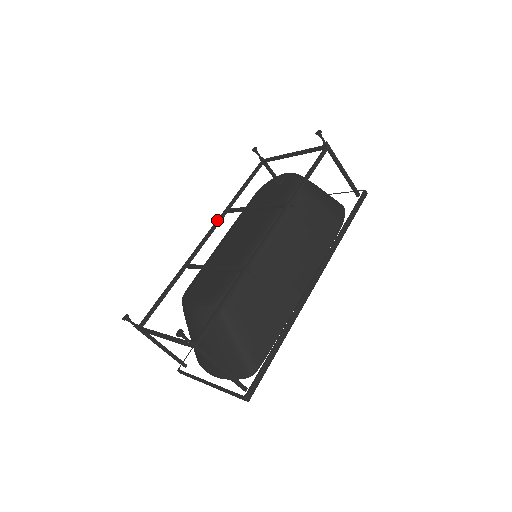
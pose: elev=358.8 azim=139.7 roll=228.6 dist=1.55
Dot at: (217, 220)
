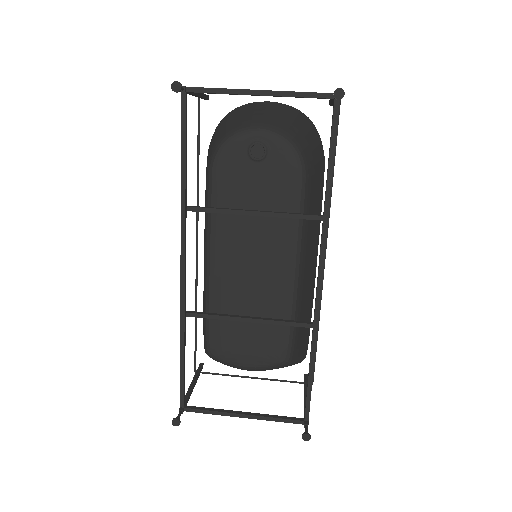
Dot at: (182, 237)
